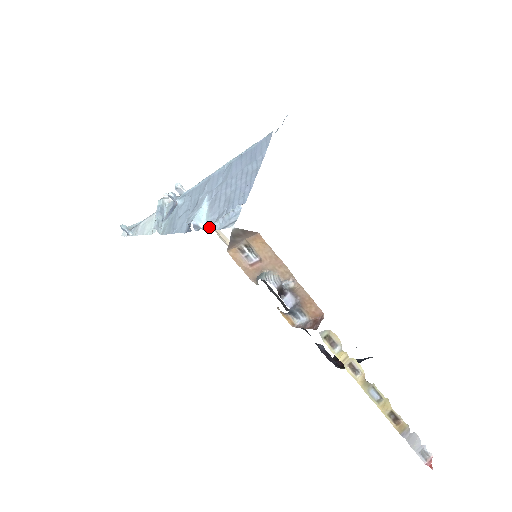
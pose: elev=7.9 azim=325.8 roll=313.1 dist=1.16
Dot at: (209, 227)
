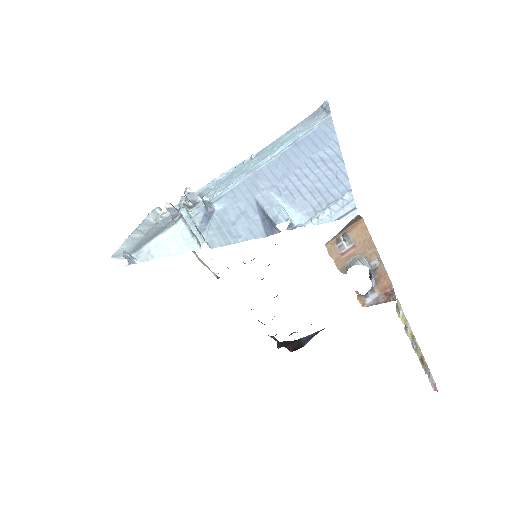
Dot at: (313, 222)
